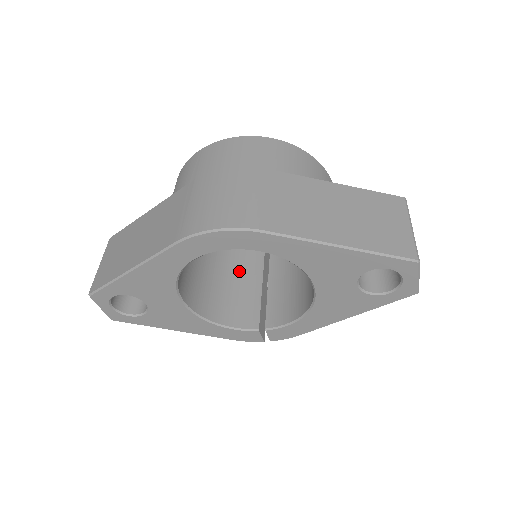
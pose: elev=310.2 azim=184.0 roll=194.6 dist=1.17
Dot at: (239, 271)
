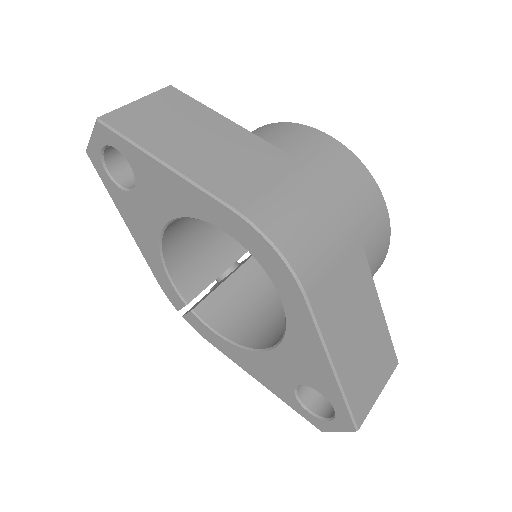
Dot at: (225, 236)
